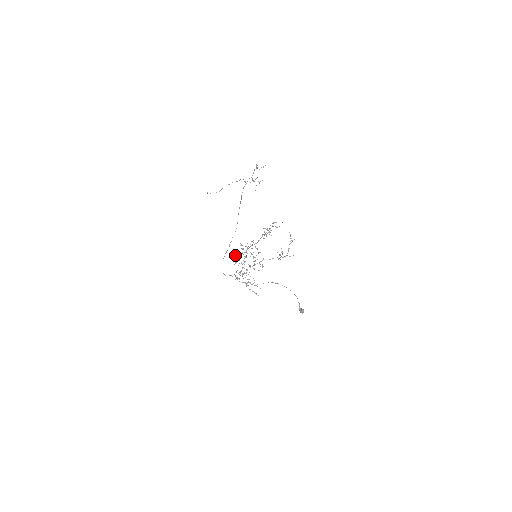
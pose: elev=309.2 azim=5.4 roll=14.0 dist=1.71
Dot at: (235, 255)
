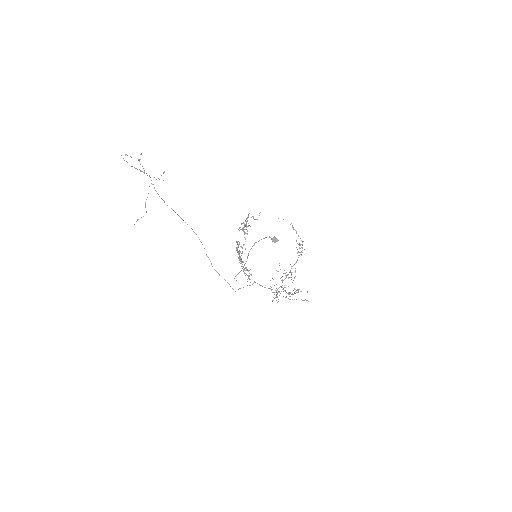
Dot at: (244, 273)
